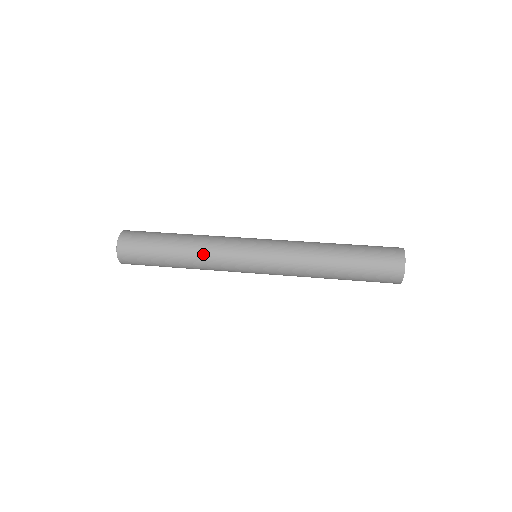
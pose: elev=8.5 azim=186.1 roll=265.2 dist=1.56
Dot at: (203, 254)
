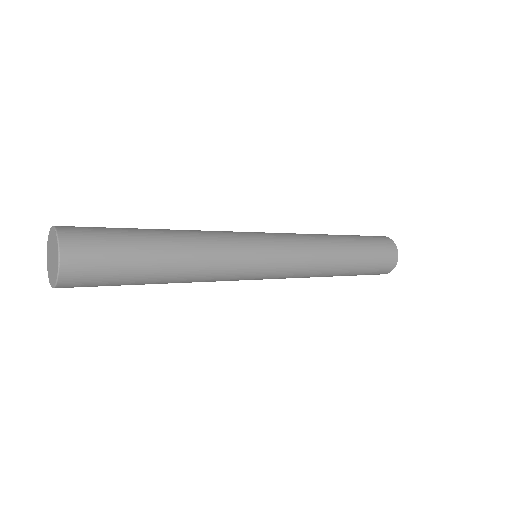
Dot at: (207, 256)
